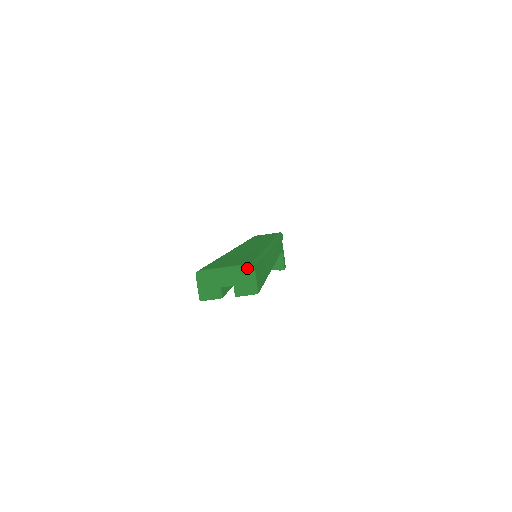
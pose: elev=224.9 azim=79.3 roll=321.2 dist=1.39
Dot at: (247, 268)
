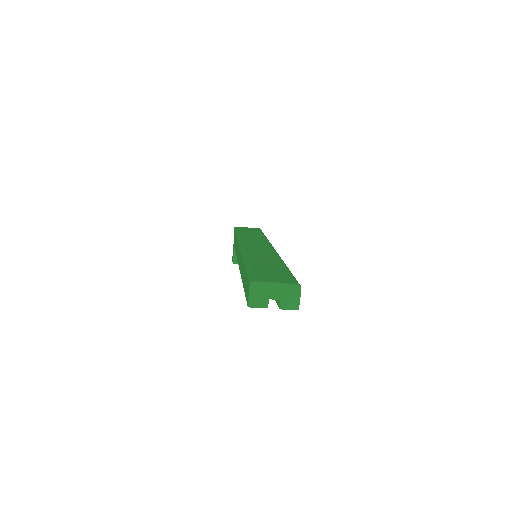
Dot at: (296, 288)
